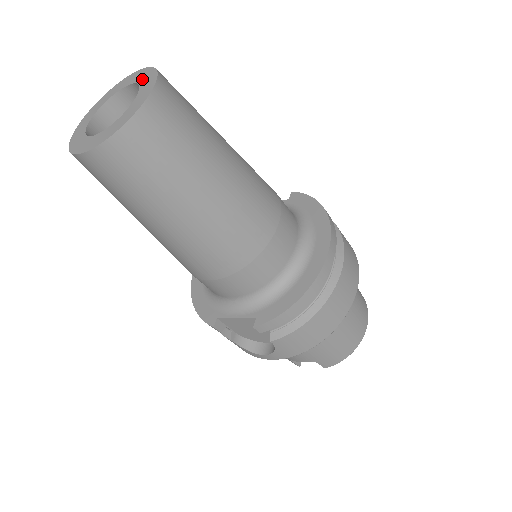
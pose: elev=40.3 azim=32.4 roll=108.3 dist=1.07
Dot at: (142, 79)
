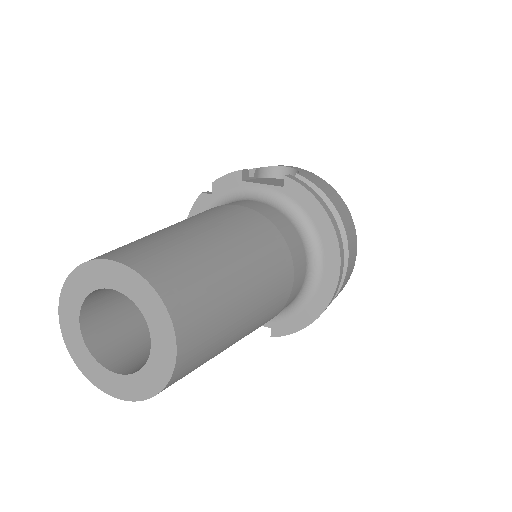
Dot at: (141, 302)
